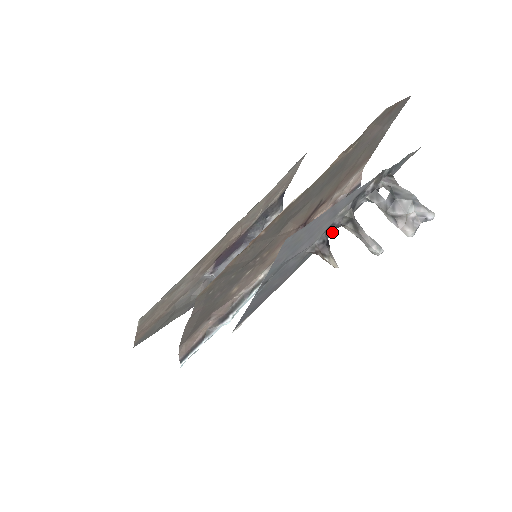
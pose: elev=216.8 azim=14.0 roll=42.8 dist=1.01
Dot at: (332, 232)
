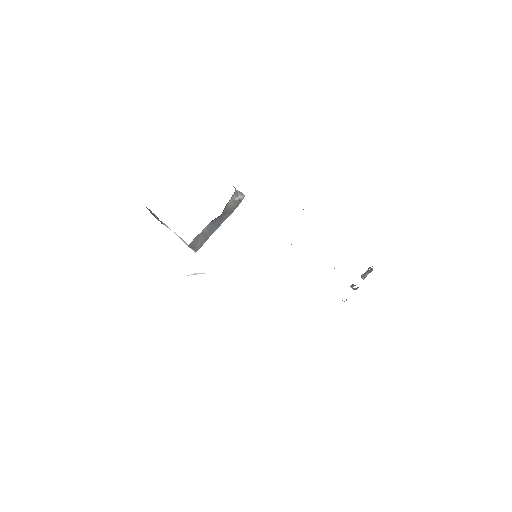
Dot at: occluded
